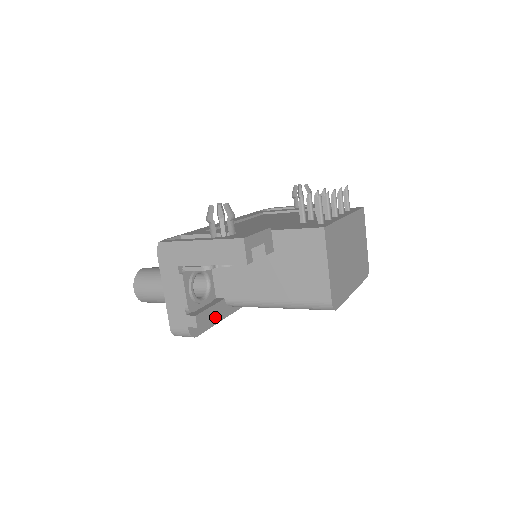
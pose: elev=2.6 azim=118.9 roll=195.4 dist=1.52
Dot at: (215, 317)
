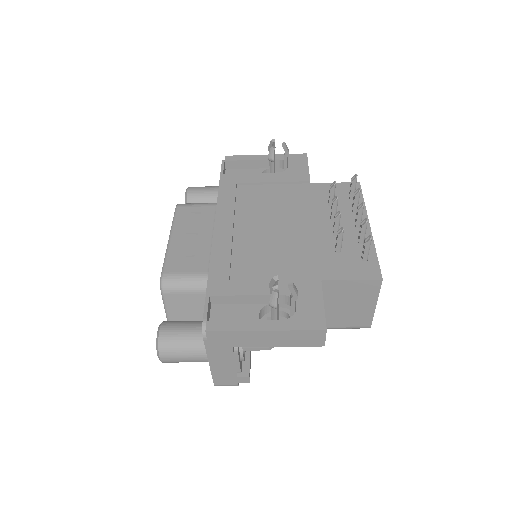
Dot at: occluded
